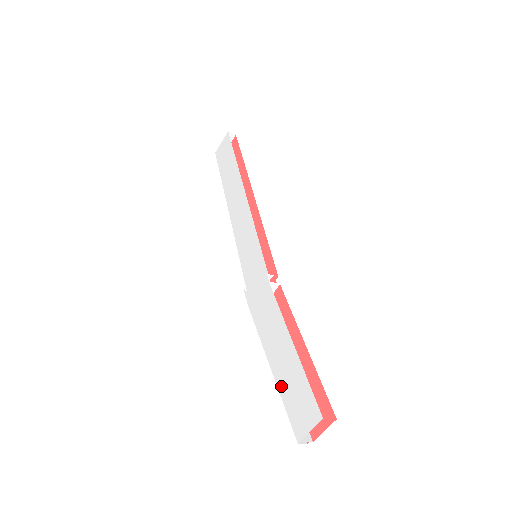
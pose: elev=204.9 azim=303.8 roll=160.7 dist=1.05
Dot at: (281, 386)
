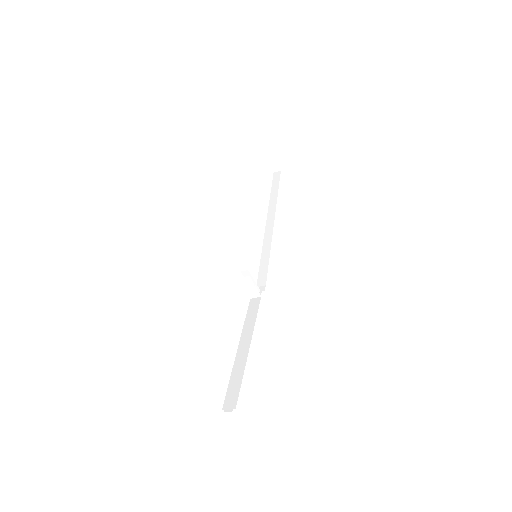
Dot at: occluded
